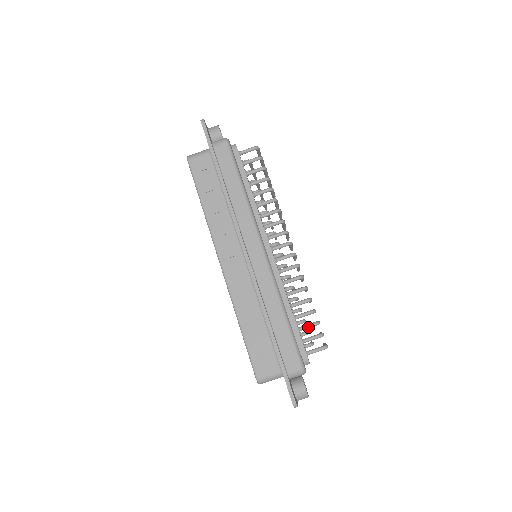
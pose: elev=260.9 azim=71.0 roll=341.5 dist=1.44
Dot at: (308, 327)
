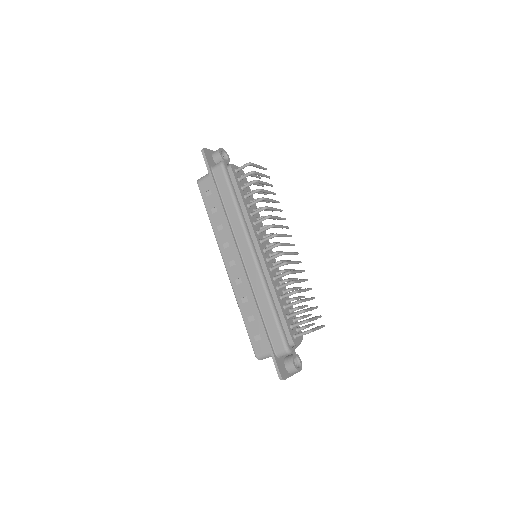
Dot at: (294, 315)
